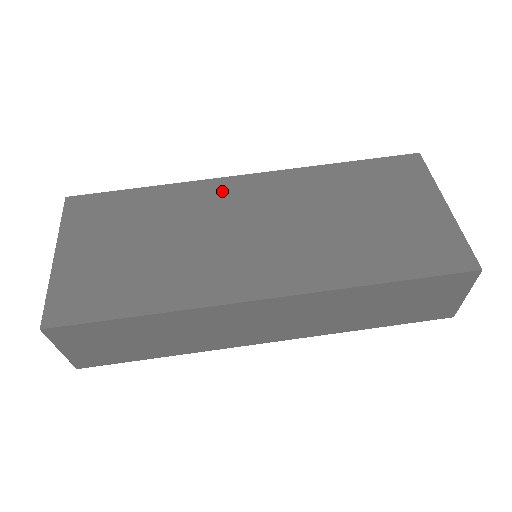
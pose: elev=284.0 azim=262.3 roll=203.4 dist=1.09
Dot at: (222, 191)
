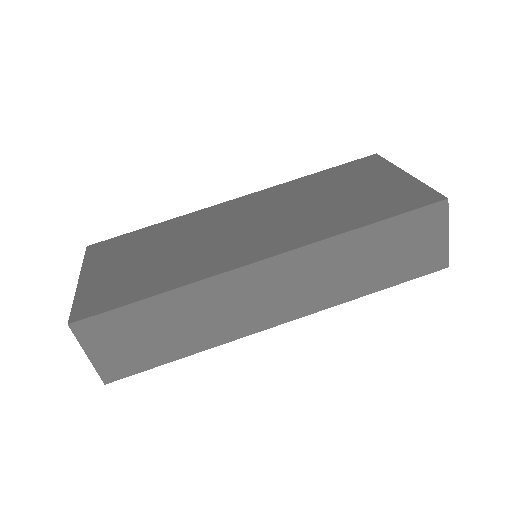
Dot at: (217, 211)
